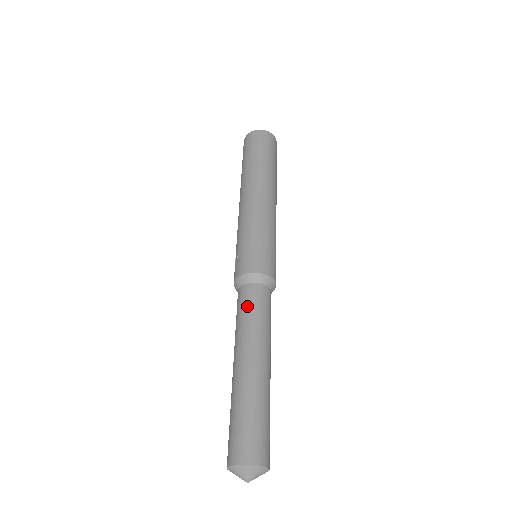
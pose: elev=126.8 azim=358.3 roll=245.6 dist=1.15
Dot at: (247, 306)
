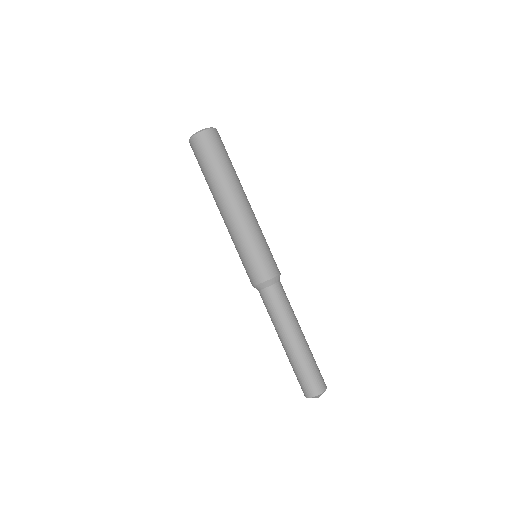
Dot at: (267, 307)
